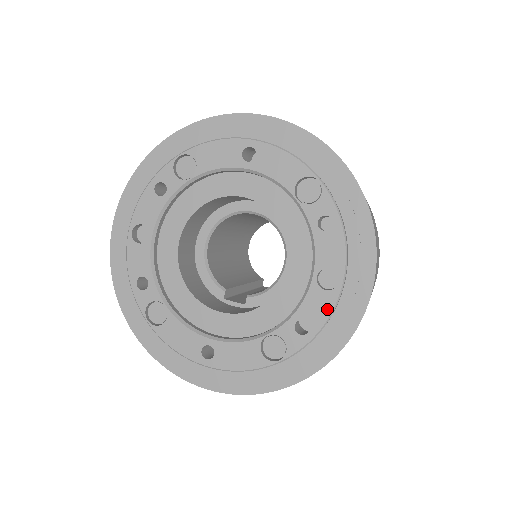
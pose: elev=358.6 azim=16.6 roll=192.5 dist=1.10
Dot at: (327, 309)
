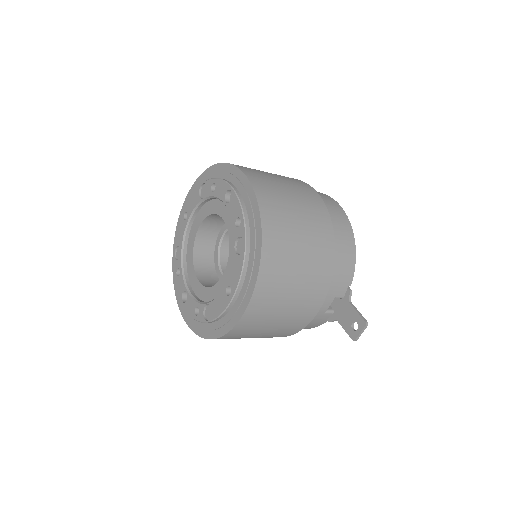
Dot at: (237, 203)
